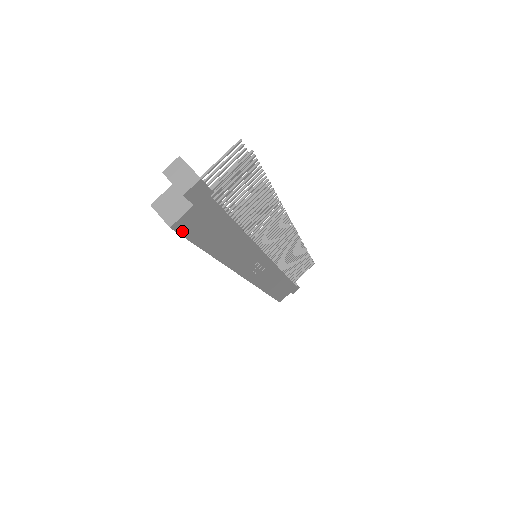
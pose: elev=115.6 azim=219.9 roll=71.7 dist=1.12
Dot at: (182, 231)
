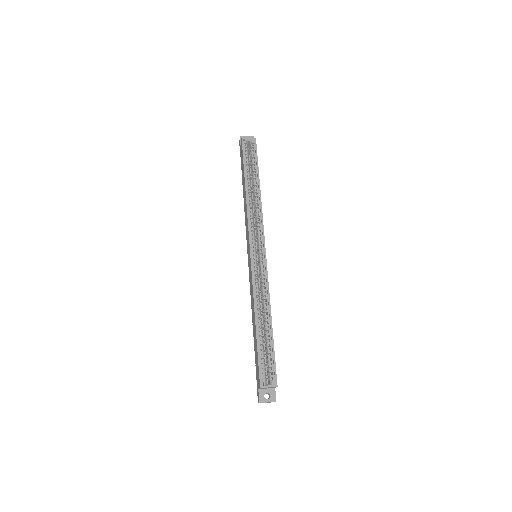
Dot at: (256, 147)
